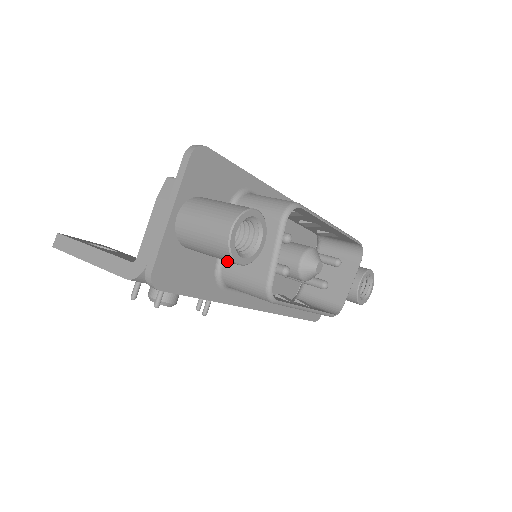
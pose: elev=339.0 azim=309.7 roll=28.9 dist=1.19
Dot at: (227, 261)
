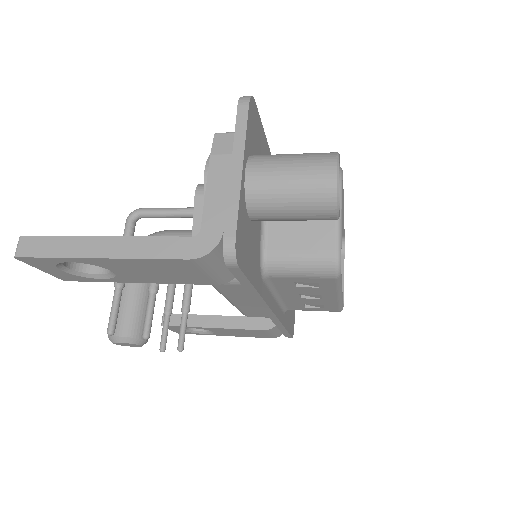
Dot at: (273, 241)
